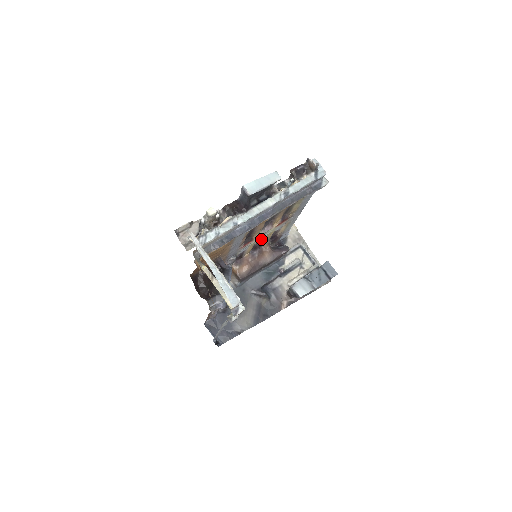
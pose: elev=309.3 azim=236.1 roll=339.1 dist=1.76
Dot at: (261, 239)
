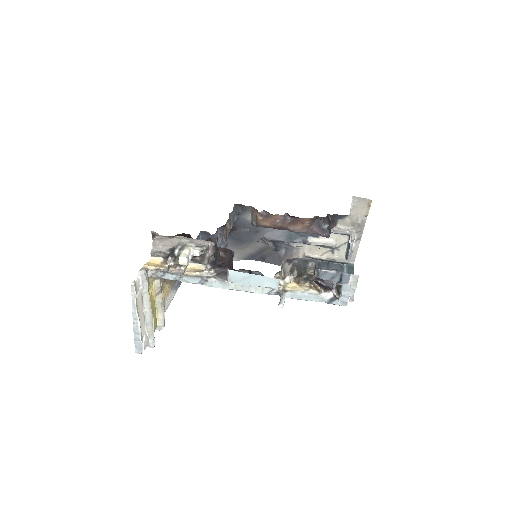
Dot at: occluded
